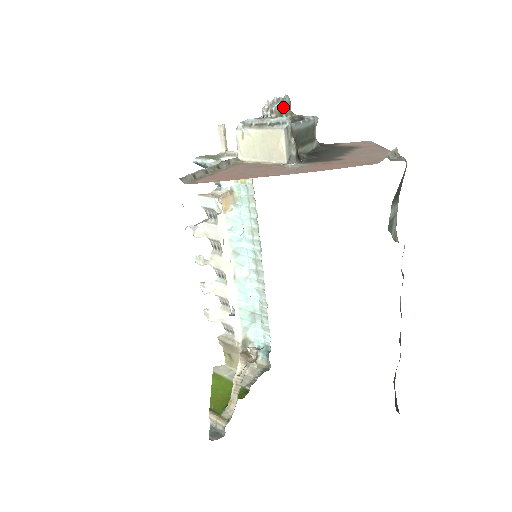
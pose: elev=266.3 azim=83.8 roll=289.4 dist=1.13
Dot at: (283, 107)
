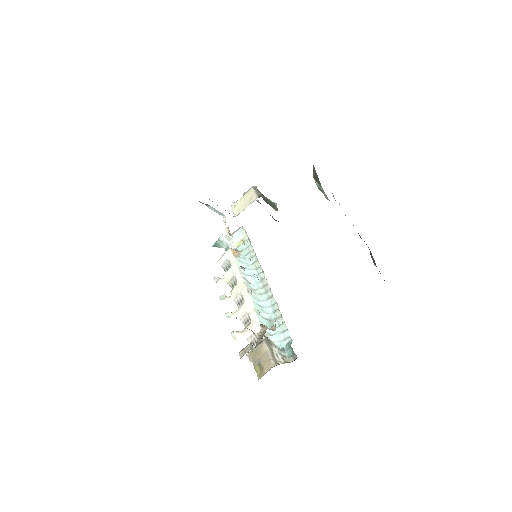
Dot at: occluded
